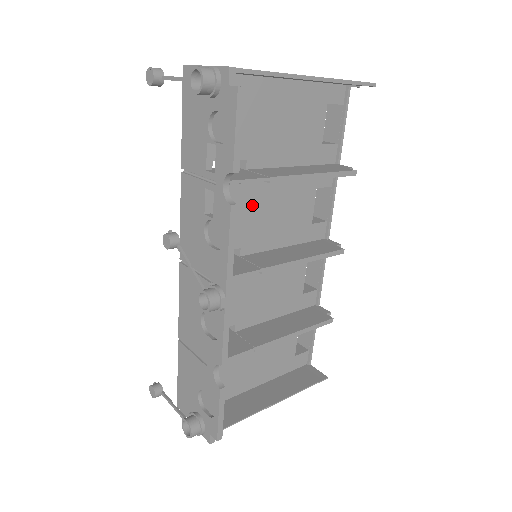
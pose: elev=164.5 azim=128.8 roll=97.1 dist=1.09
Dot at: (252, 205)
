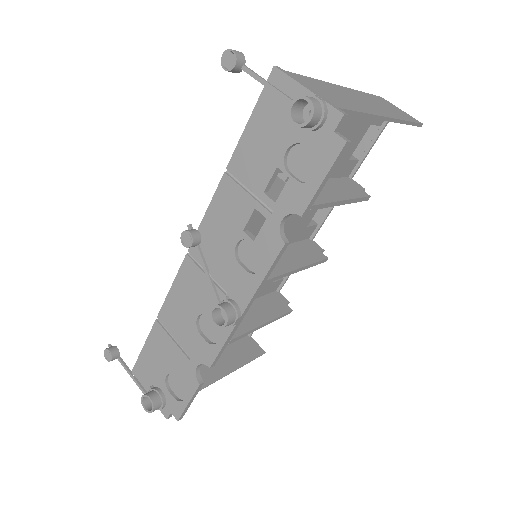
Dot at: occluded
